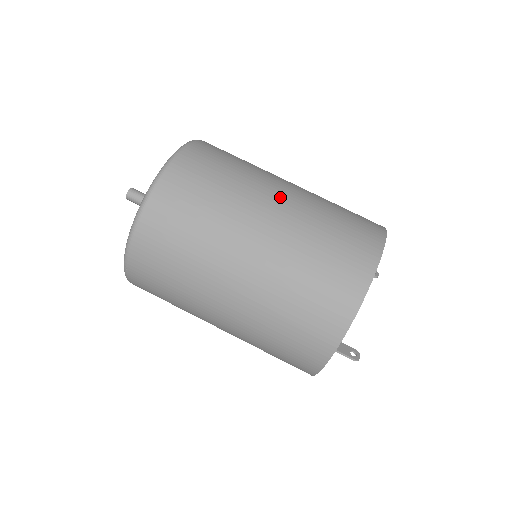
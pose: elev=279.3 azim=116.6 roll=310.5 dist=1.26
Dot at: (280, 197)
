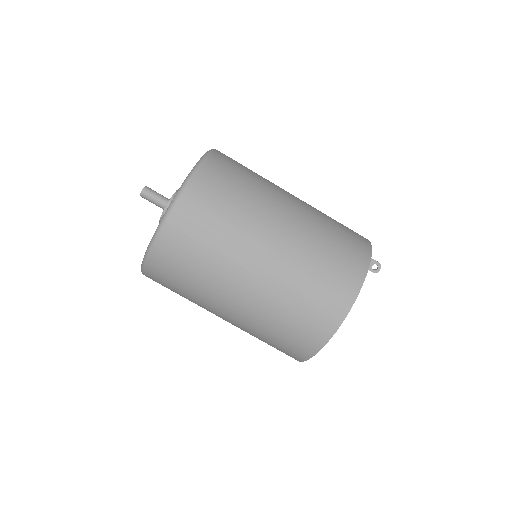
Dot at: (243, 292)
